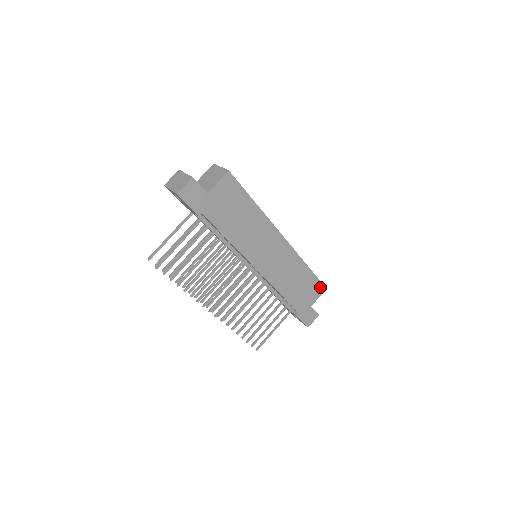
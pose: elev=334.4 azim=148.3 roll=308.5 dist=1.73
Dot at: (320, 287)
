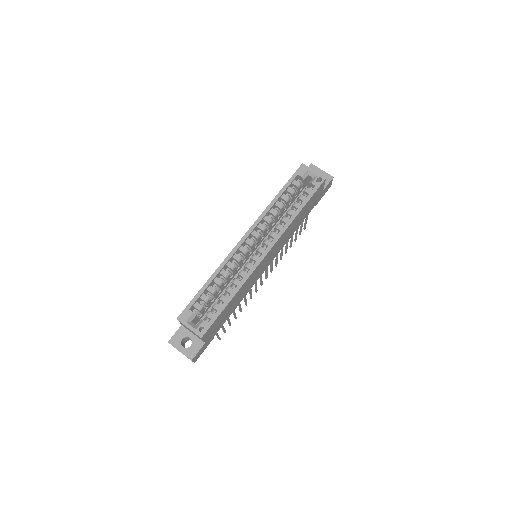
Dot at: (320, 187)
